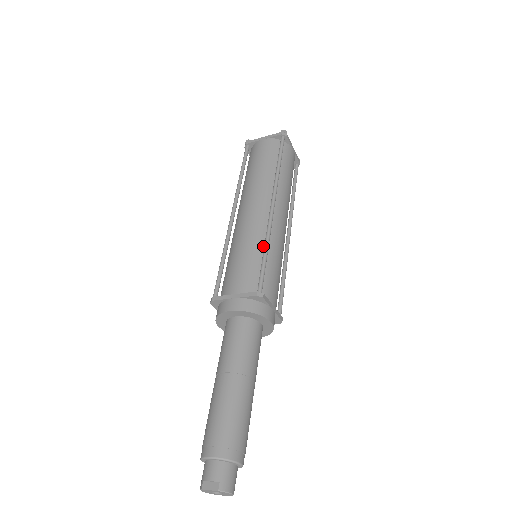
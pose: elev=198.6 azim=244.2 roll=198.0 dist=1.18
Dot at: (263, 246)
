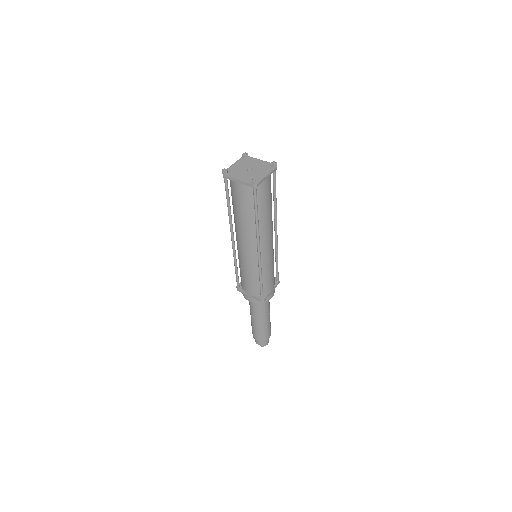
Dot at: (258, 271)
